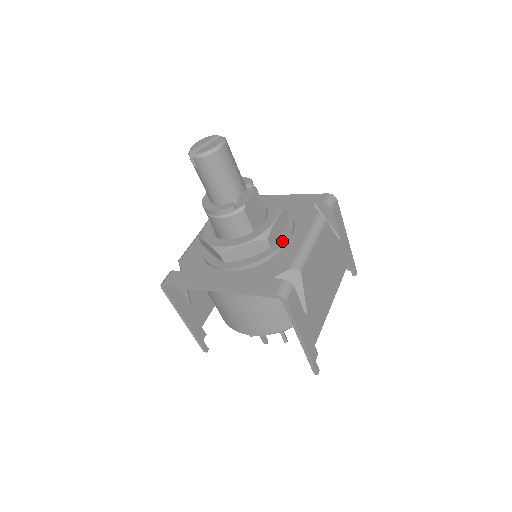
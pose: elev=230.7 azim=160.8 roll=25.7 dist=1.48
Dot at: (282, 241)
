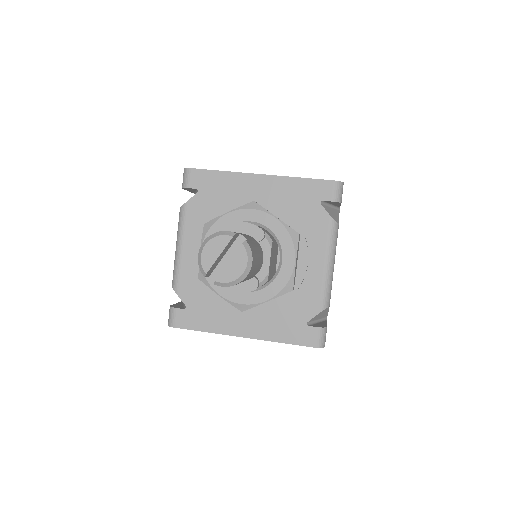
Dot at: (302, 274)
